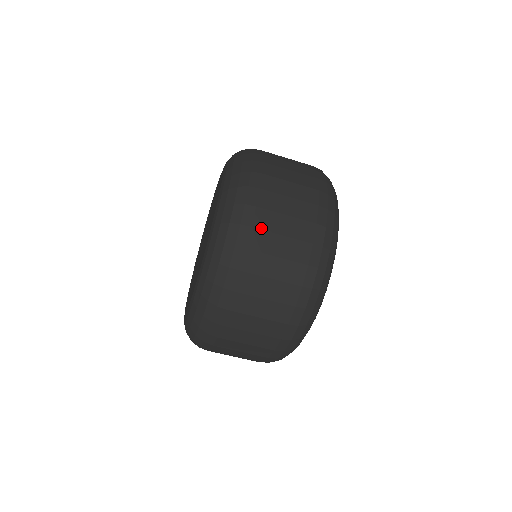
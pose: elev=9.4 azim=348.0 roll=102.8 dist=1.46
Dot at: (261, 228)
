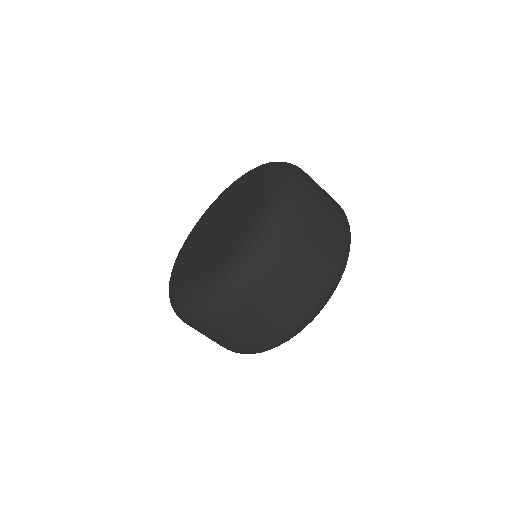
Dot at: (314, 187)
